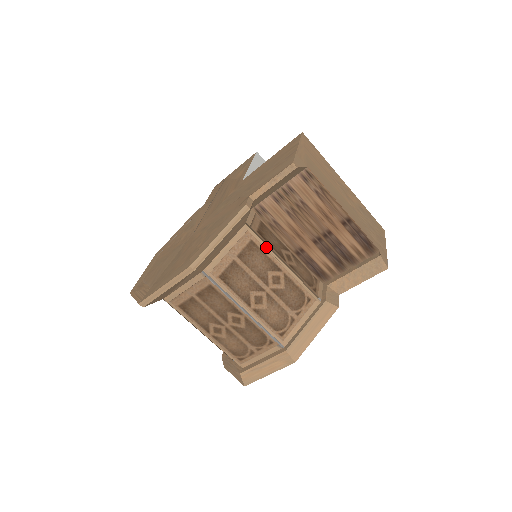
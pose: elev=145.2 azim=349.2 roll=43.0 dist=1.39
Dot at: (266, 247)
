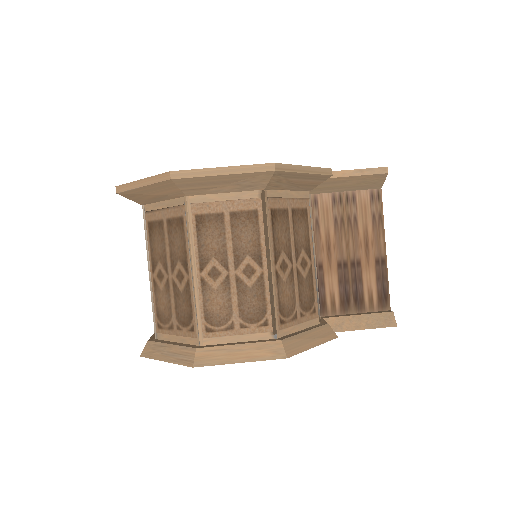
Dot at: (312, 227)
